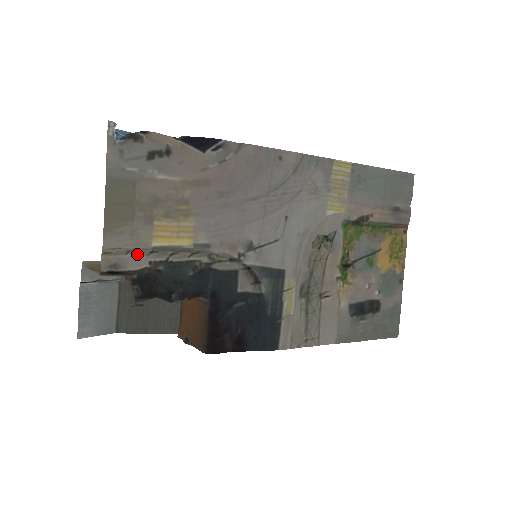
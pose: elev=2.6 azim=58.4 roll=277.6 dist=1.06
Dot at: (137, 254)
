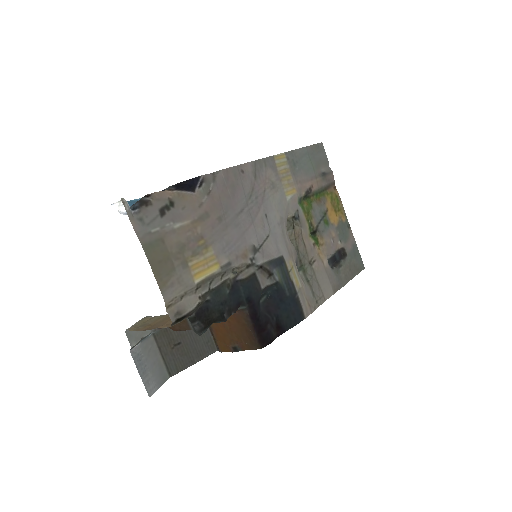
Dot at: (188, 296)
